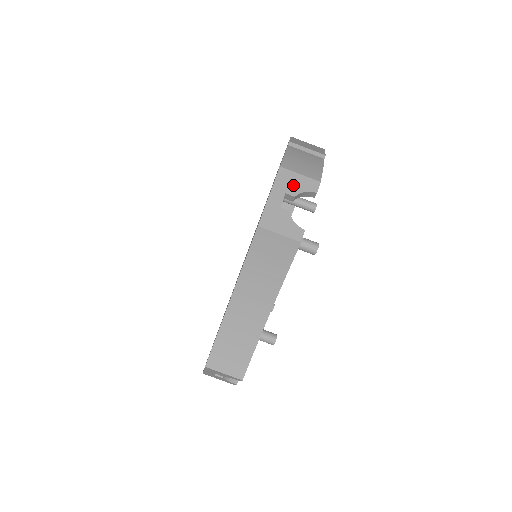
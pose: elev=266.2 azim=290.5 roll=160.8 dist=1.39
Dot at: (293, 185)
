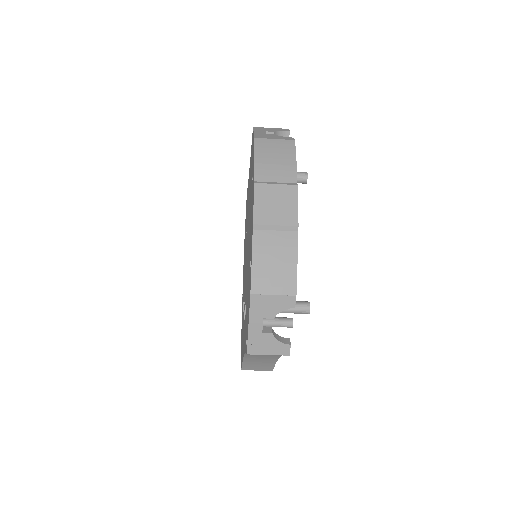
Dot at: (269, 308)
